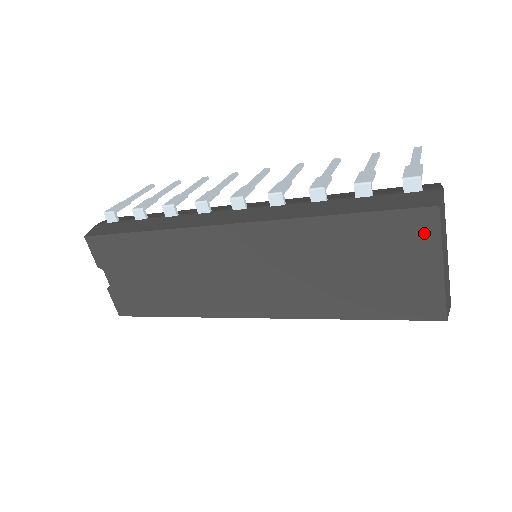
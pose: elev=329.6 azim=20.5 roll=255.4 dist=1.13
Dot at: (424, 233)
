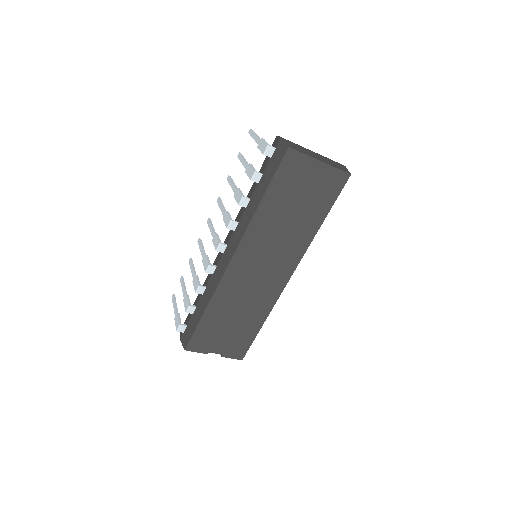
Dot at: (298, 161)
